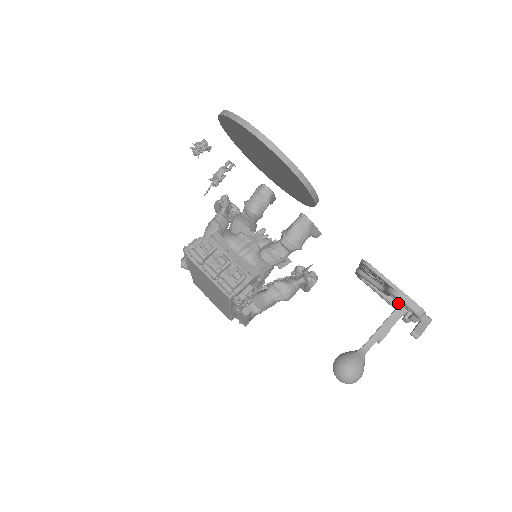
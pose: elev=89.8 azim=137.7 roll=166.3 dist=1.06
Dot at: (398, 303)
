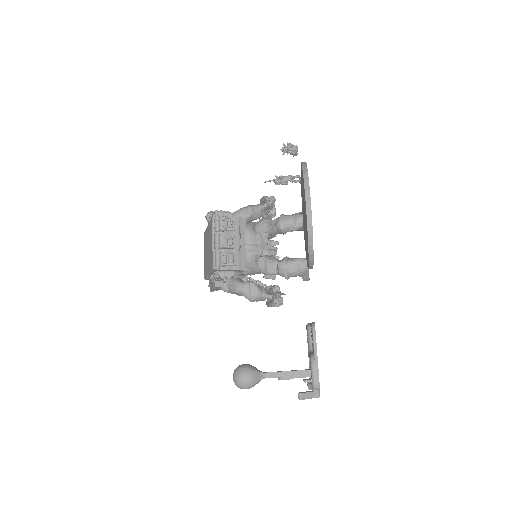
Dot at: occluded
